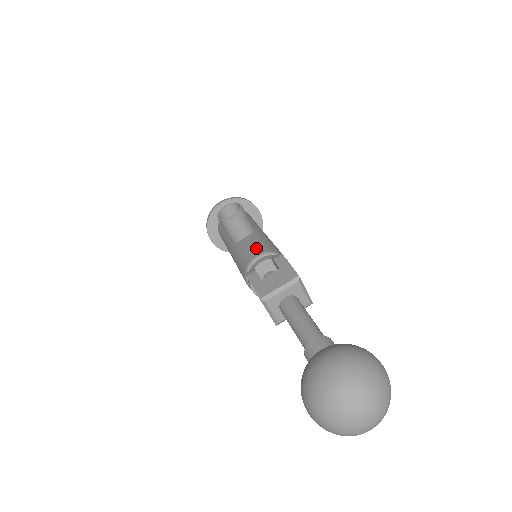
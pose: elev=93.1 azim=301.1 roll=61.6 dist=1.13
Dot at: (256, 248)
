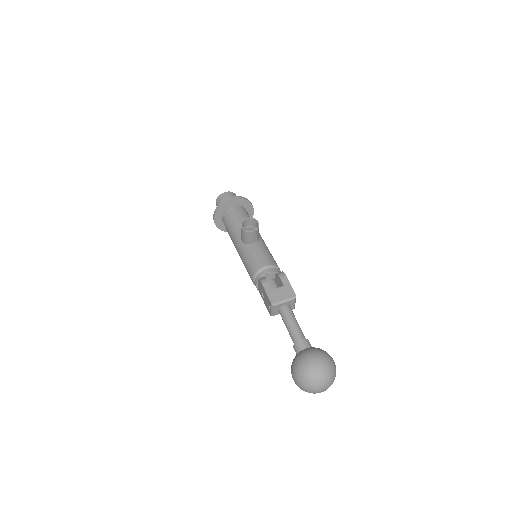
Dot at: (264, 258)
